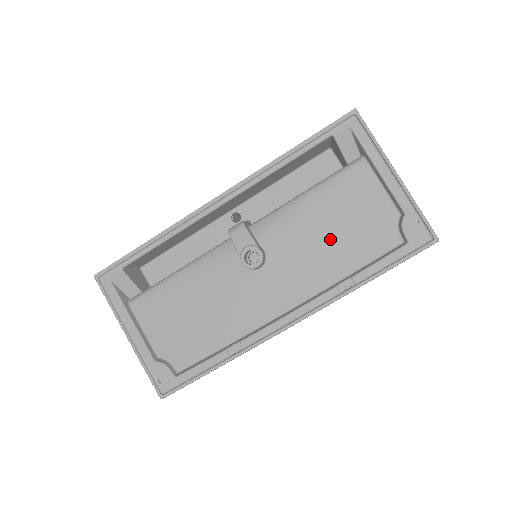
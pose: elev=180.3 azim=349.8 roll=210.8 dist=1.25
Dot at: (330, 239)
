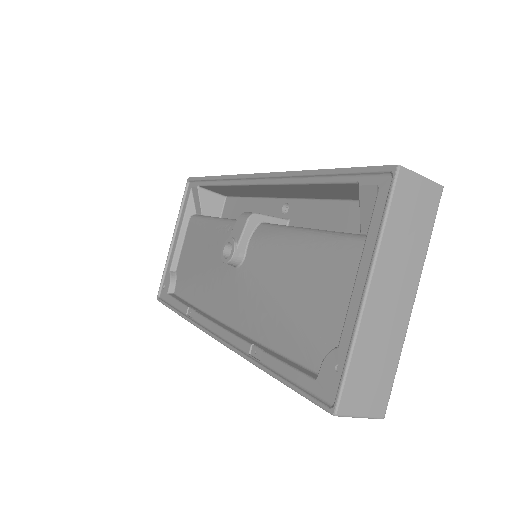
Dot at: (282, 297)
